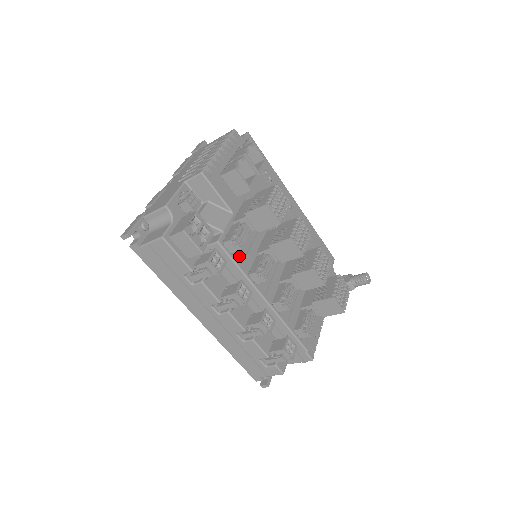
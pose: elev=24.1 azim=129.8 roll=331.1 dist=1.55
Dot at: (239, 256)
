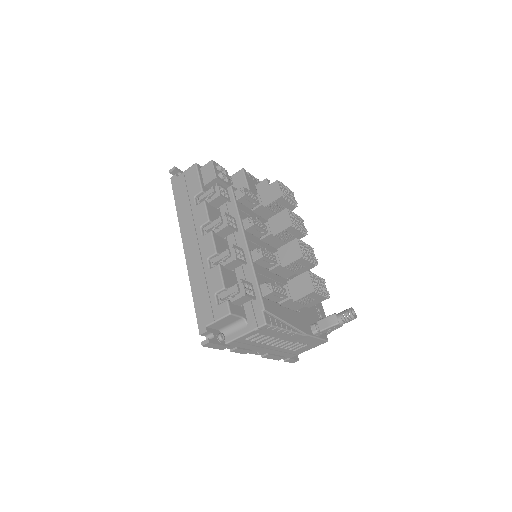
Dot at: (241, 207)
